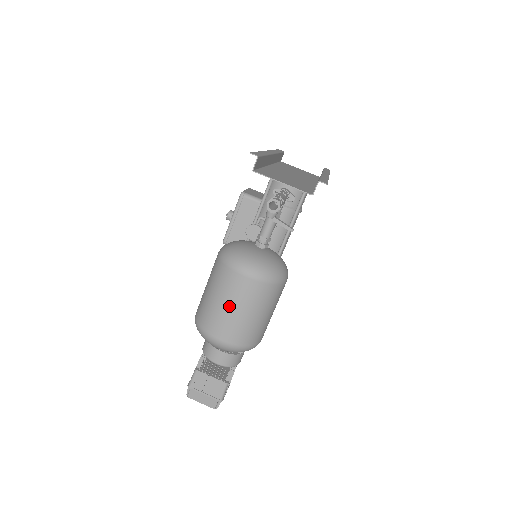
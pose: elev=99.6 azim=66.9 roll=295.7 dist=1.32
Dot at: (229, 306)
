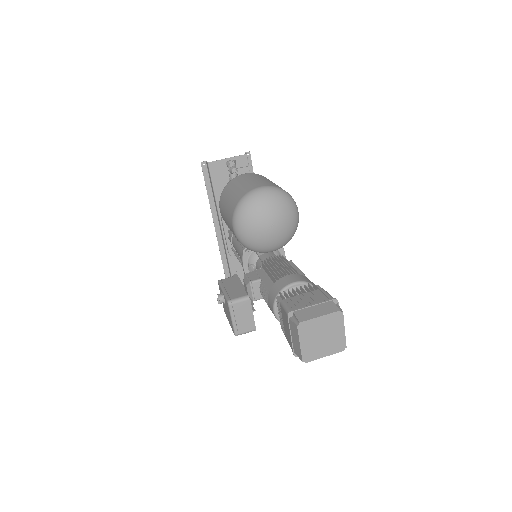
Dot at: (248, 181)
